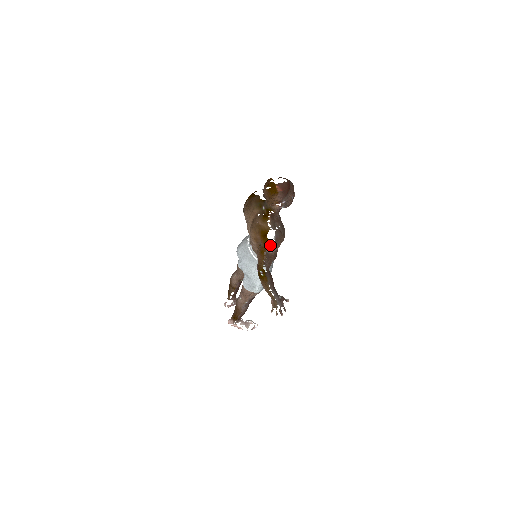
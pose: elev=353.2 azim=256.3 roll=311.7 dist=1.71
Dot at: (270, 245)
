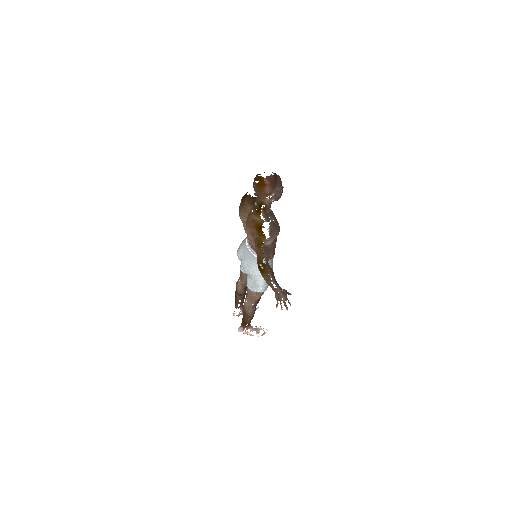
Dot at: occluded
